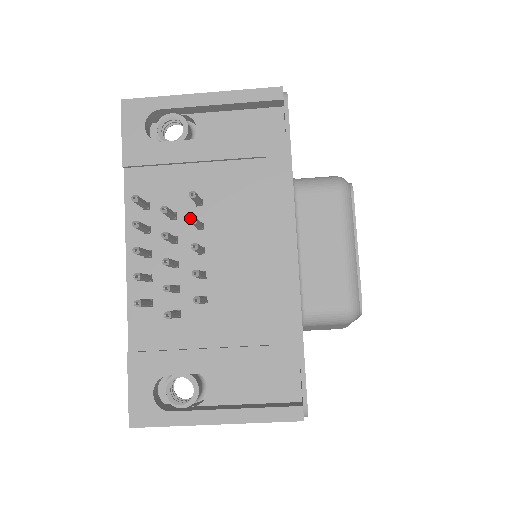
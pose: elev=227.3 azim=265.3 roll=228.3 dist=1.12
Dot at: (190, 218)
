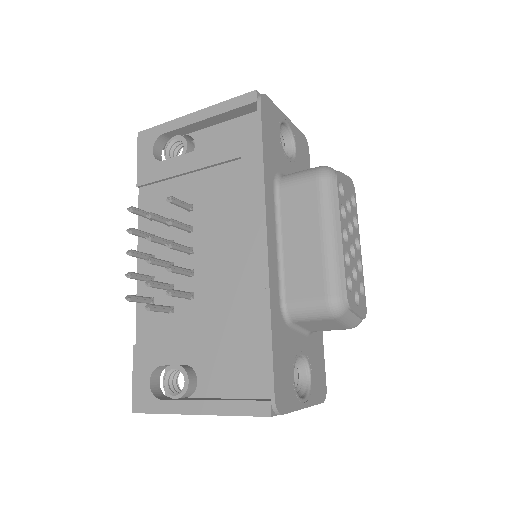
Dot at: (167, 220)
